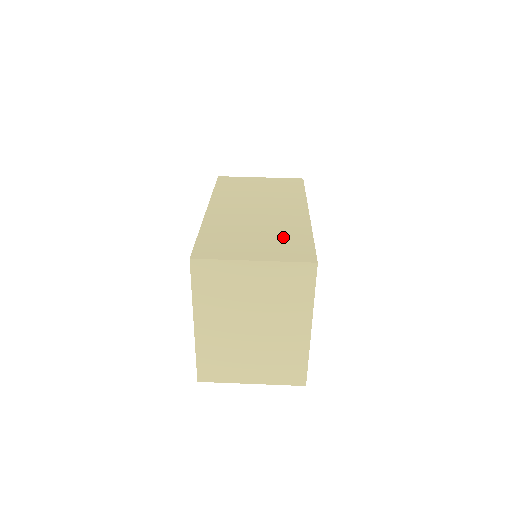
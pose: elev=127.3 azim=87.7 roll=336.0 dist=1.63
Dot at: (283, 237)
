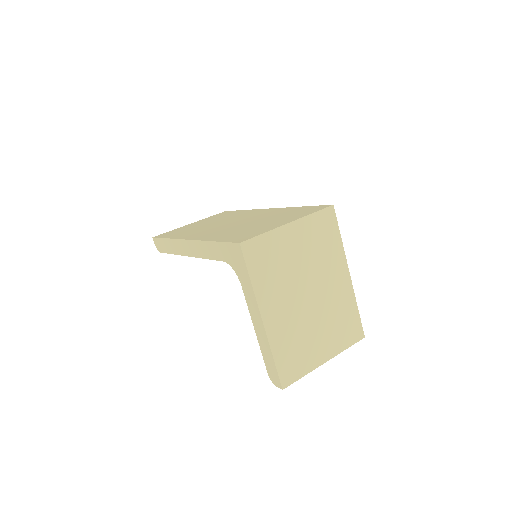
Dot at: (282, 214)
